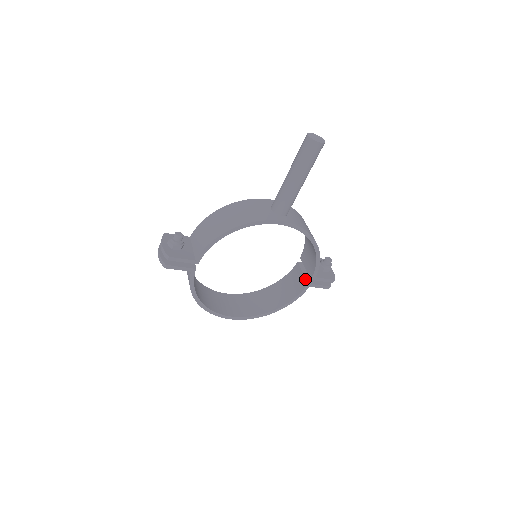
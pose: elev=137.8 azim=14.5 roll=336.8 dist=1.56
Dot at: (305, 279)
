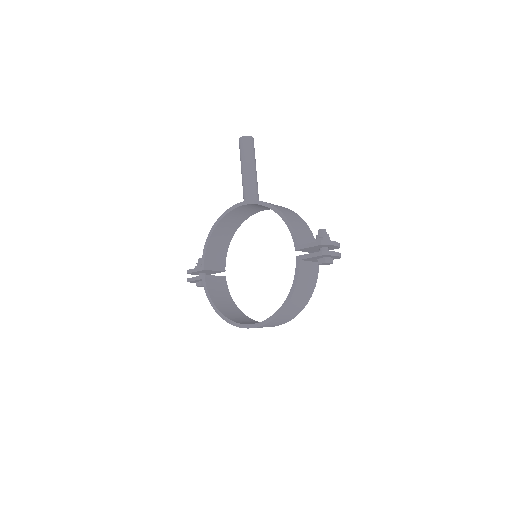
Dot at: occluded
